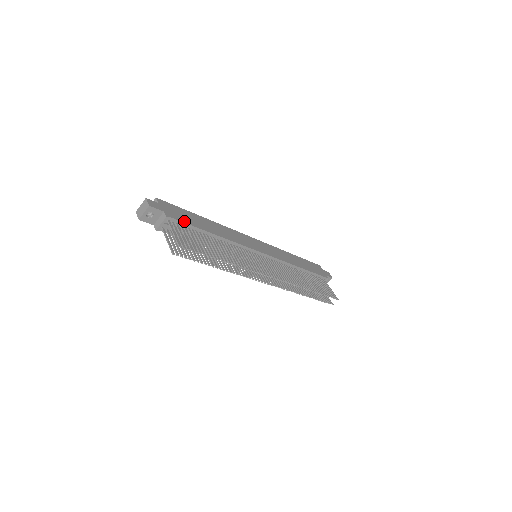
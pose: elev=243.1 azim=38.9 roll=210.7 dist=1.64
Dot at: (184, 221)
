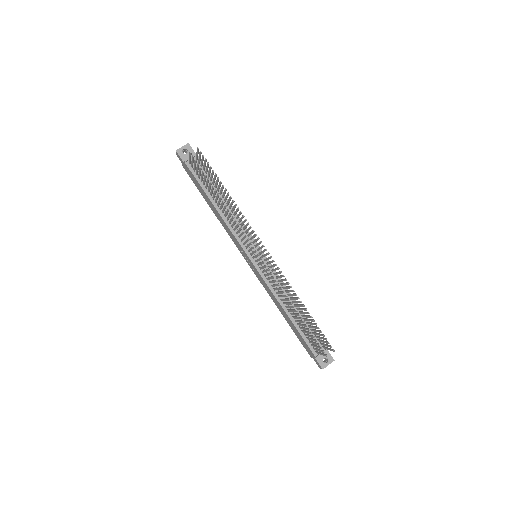
Dot at: (208, 170)
